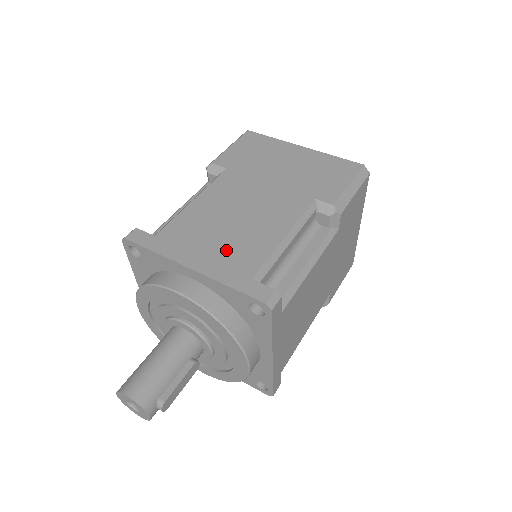
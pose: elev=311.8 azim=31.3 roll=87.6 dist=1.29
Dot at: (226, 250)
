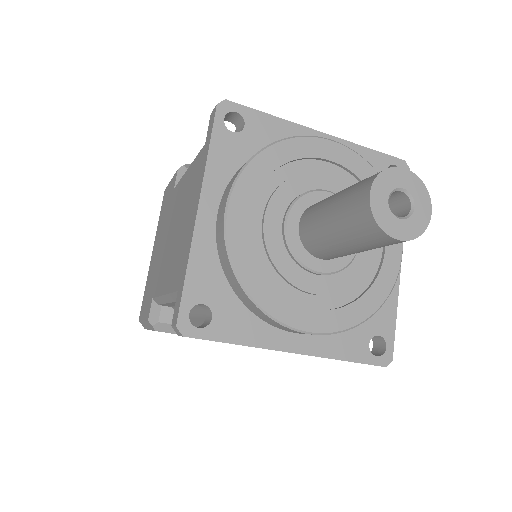
Dot at: occluded
